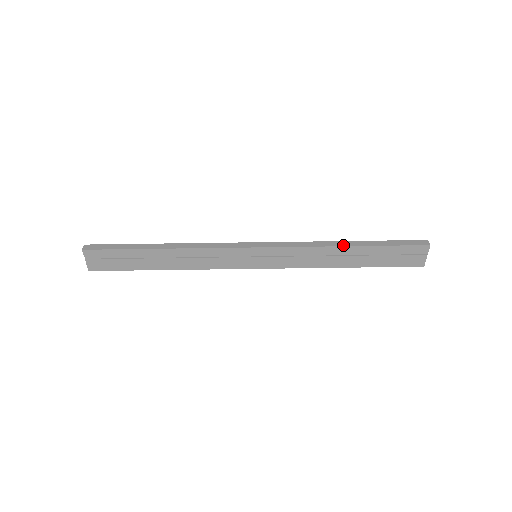
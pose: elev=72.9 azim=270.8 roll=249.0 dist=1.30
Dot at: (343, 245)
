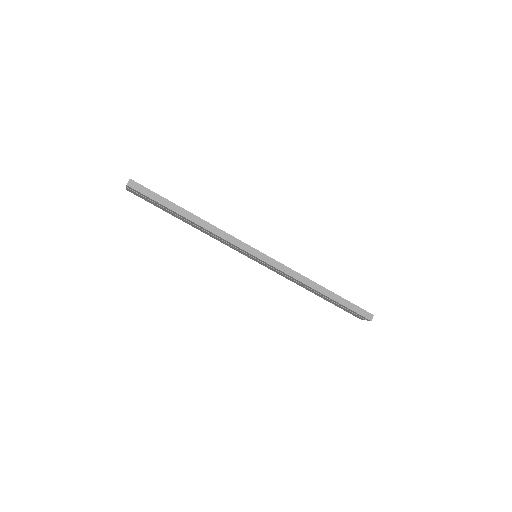
Dot at: (317, 290)
